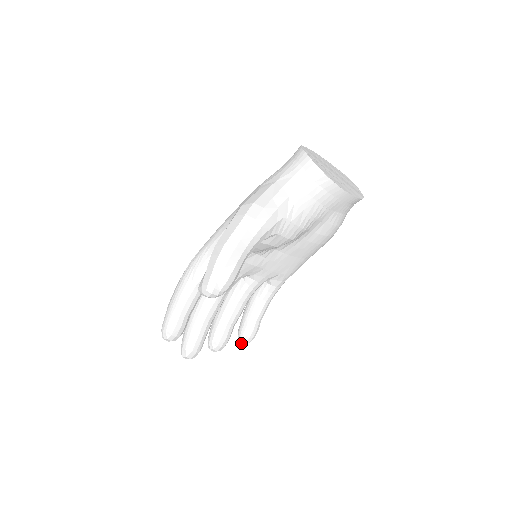
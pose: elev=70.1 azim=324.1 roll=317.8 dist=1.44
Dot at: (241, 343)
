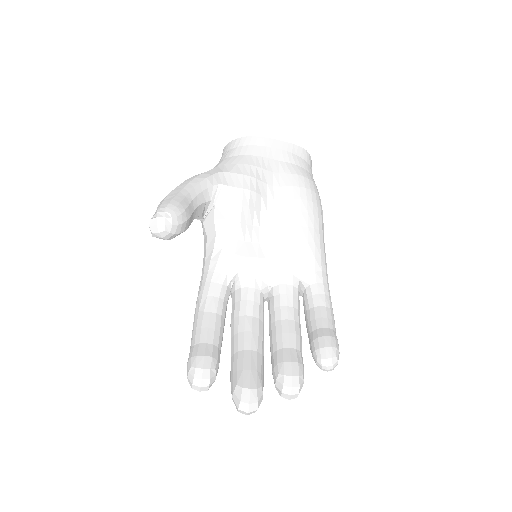
Dot at: (325, 367)
